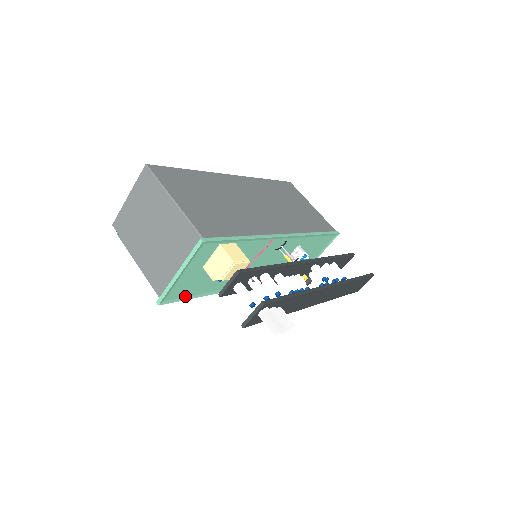
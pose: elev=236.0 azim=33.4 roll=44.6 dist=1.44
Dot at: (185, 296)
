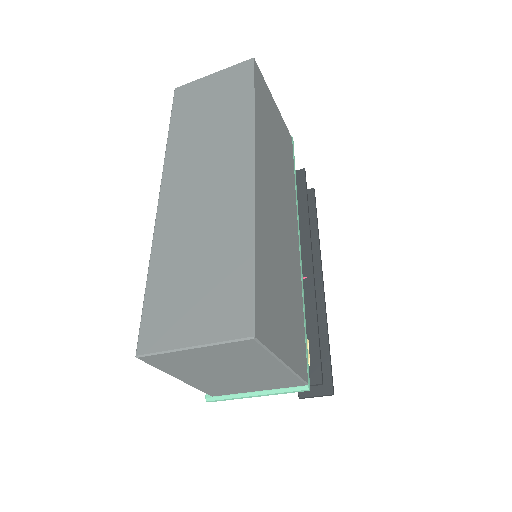
Dot at: occluded
